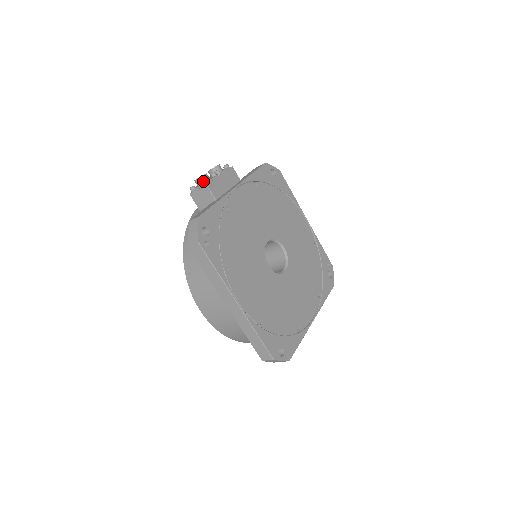
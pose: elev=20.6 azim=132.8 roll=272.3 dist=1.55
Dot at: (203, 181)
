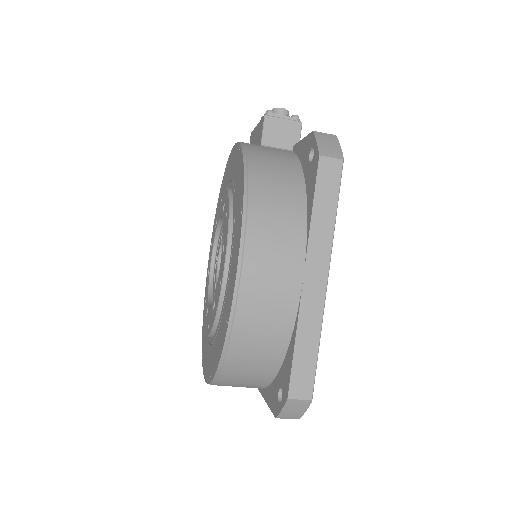
Dot at: occluded
